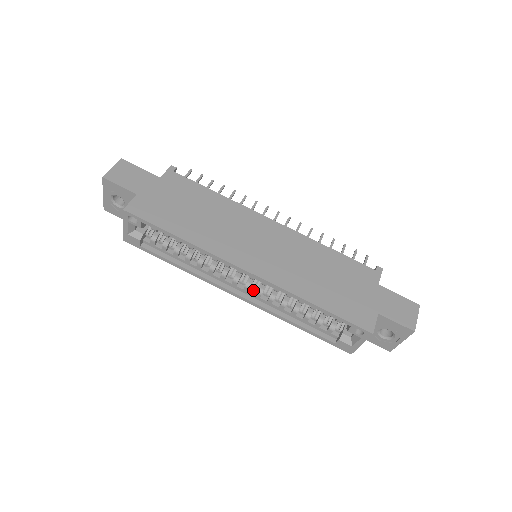
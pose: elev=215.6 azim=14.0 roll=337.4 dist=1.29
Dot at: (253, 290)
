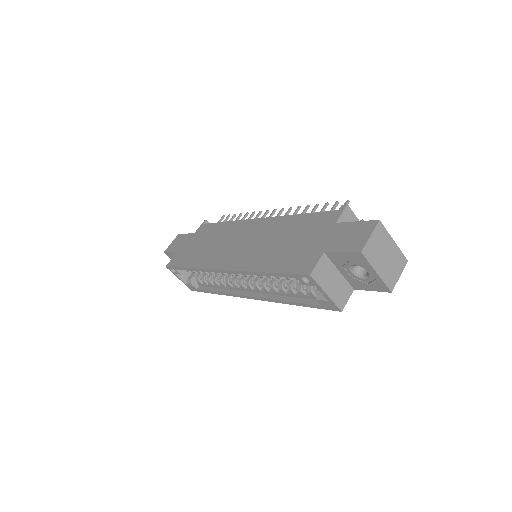
Dot at: occluded
